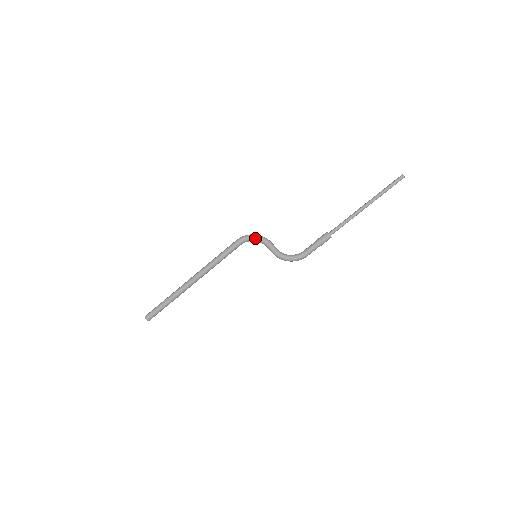
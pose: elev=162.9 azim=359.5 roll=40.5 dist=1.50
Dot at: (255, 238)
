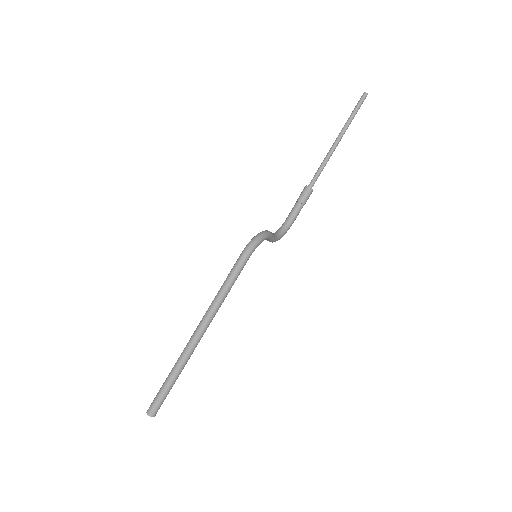
Dot at: (263, 240)
